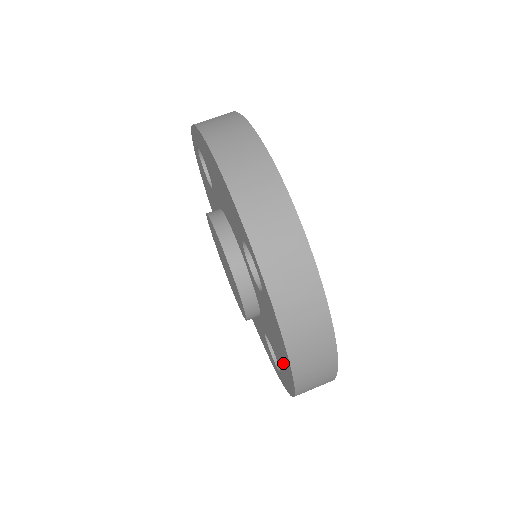
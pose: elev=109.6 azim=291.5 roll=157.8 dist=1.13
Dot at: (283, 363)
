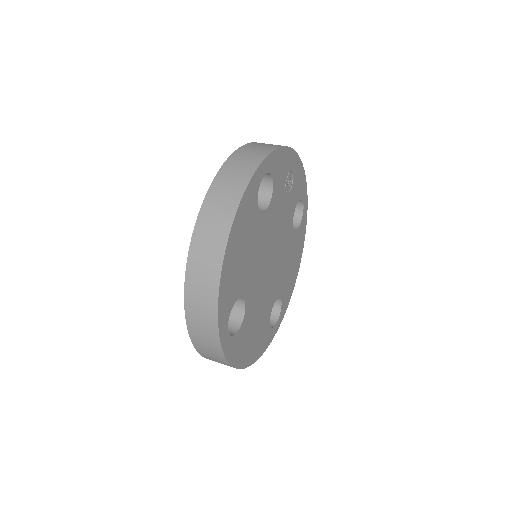
Dot at: occluded
